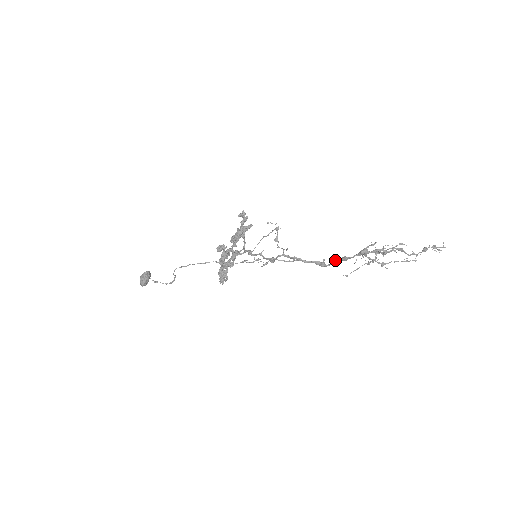
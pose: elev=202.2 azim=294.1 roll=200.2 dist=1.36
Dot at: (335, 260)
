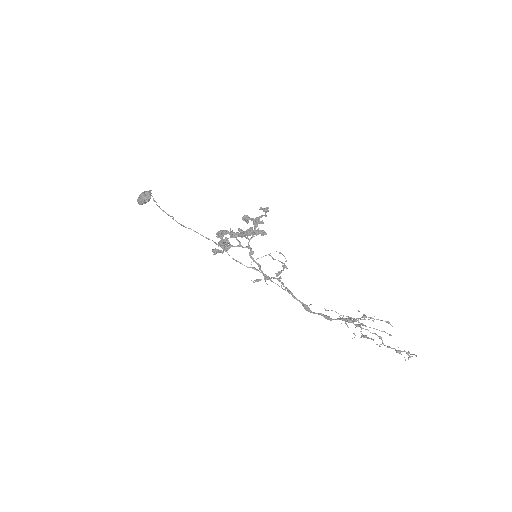
Dot at: (320, 313)
